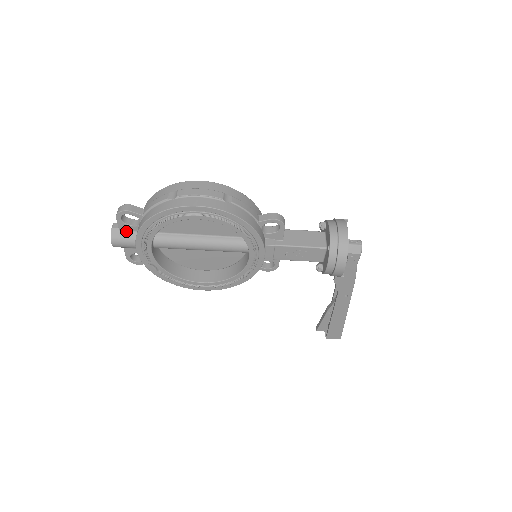
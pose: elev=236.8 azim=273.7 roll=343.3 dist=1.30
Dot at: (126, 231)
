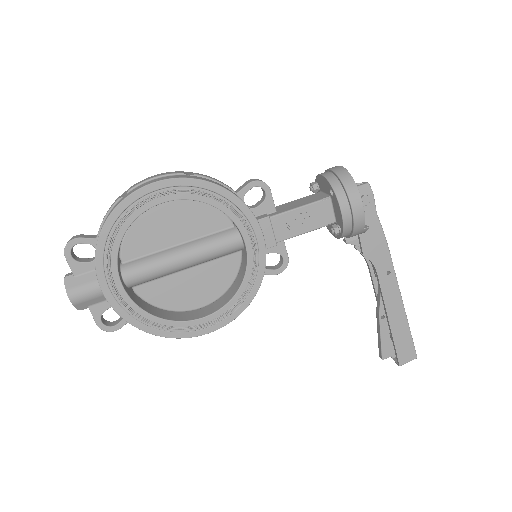
Dot at: (83, 274)
